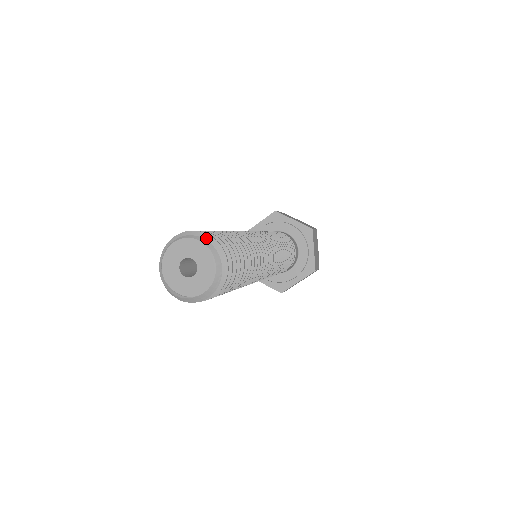
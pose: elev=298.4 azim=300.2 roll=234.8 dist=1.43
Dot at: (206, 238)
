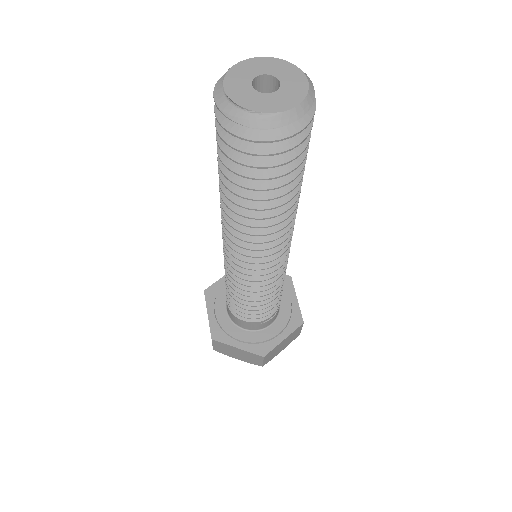
Dot at: occluded
